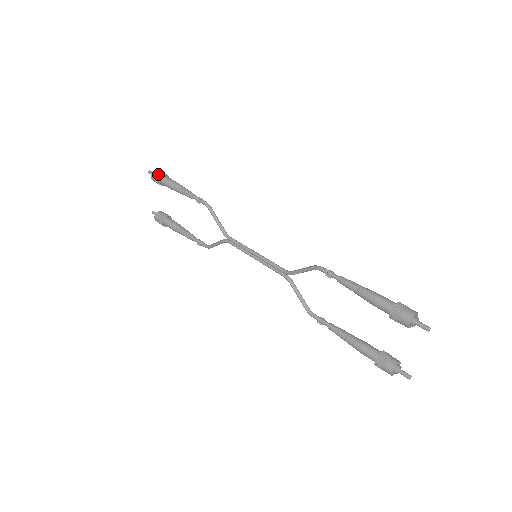
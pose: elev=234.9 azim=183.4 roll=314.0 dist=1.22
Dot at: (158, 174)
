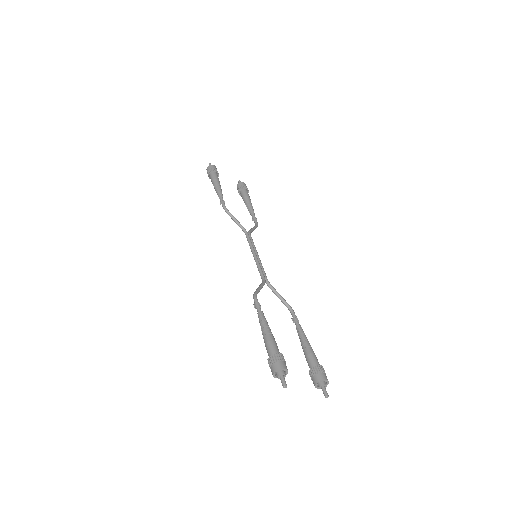
Dot at: (207, 173)
